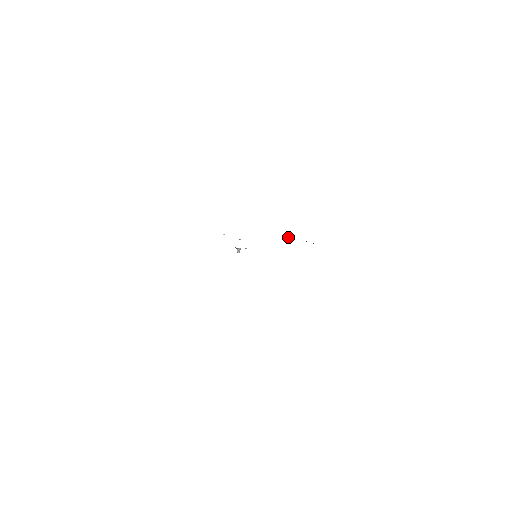
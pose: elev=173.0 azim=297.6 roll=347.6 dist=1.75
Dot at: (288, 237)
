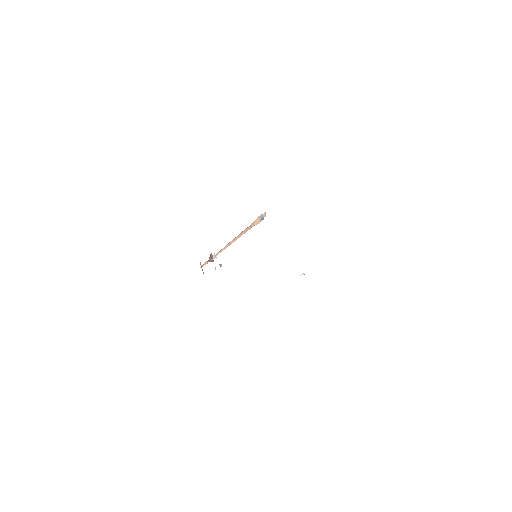
Dot at: occluded
